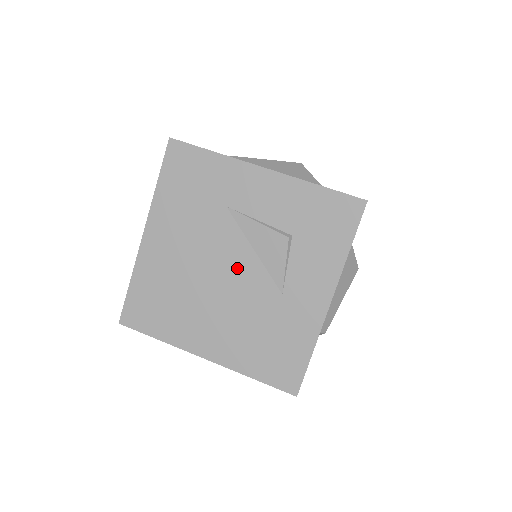
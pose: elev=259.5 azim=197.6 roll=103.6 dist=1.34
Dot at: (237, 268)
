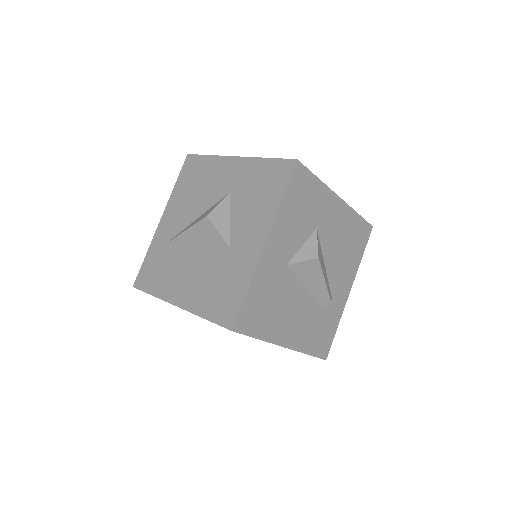
Dot at: occluded
